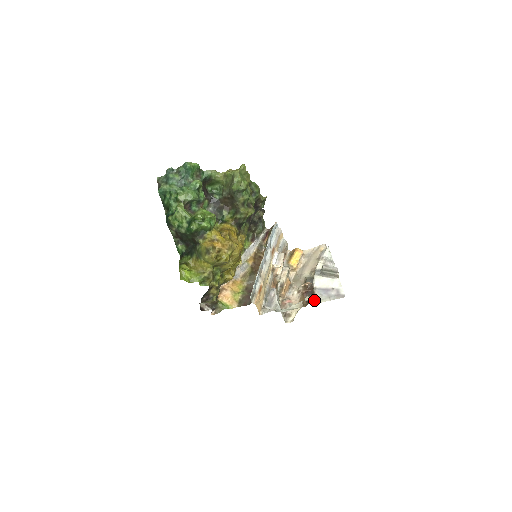
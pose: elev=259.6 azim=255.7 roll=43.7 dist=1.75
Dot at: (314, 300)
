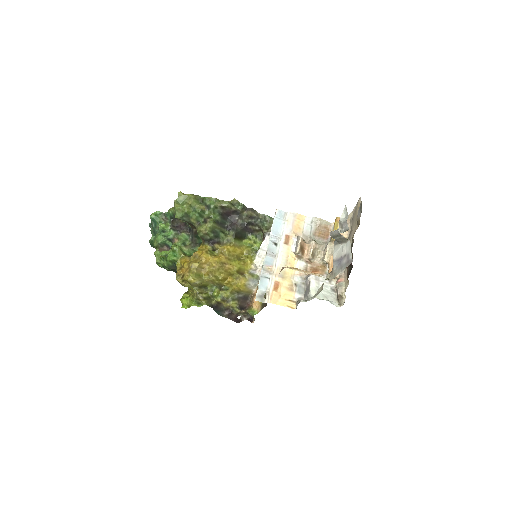
Dot at: (332, 276)
